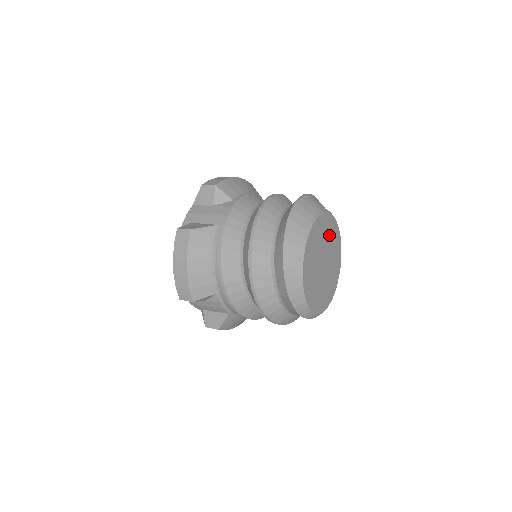
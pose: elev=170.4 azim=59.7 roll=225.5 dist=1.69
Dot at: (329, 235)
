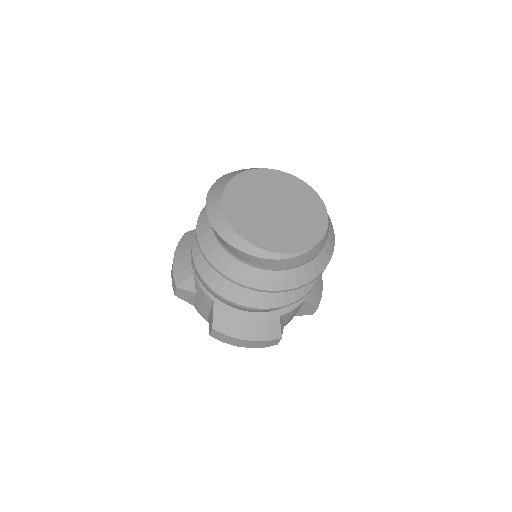
Dot at: (289, 190)
